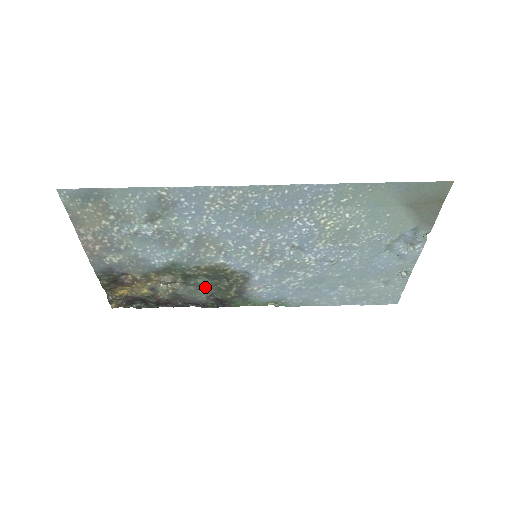
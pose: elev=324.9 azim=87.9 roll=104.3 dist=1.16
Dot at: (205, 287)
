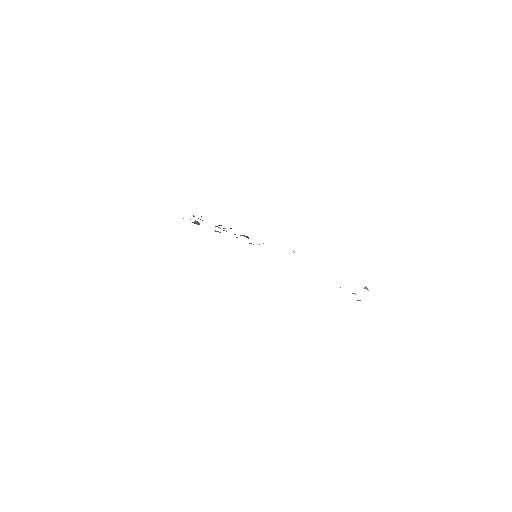
Dot at: occluded
